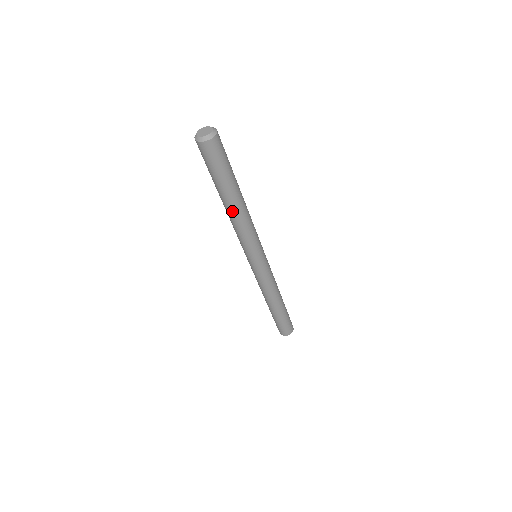
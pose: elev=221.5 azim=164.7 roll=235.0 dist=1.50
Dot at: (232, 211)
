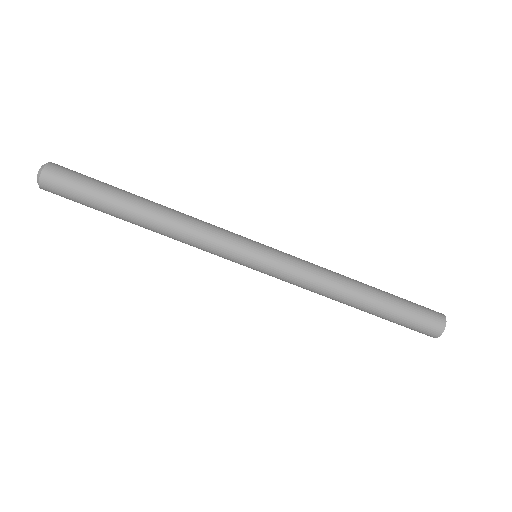
Dot at: (154, 214)
